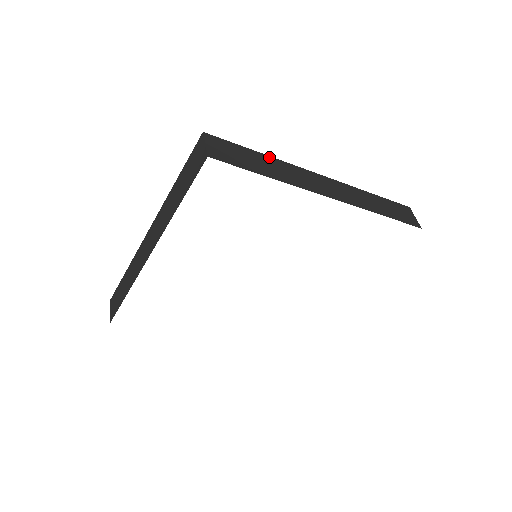
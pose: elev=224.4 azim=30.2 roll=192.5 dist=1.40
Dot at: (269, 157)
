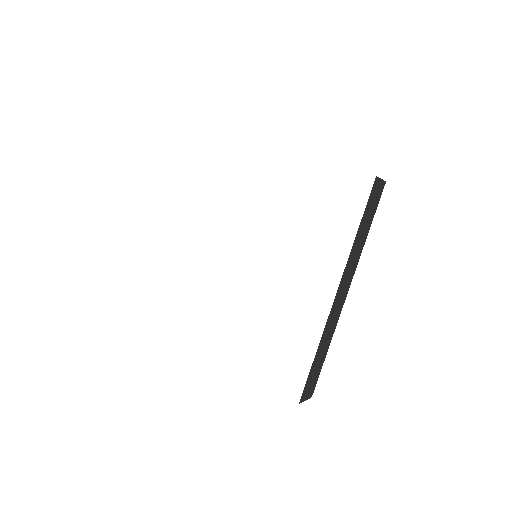
Dot at: occluded
